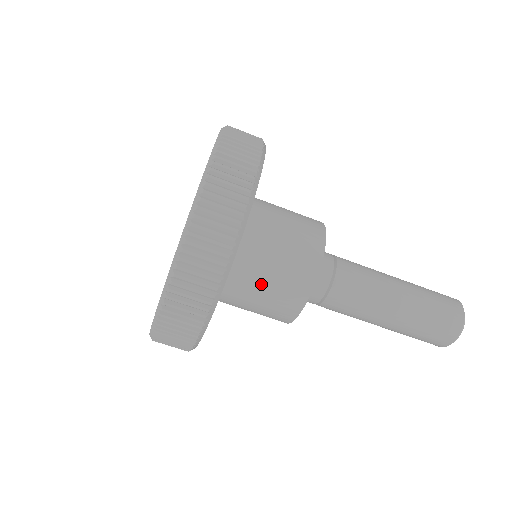
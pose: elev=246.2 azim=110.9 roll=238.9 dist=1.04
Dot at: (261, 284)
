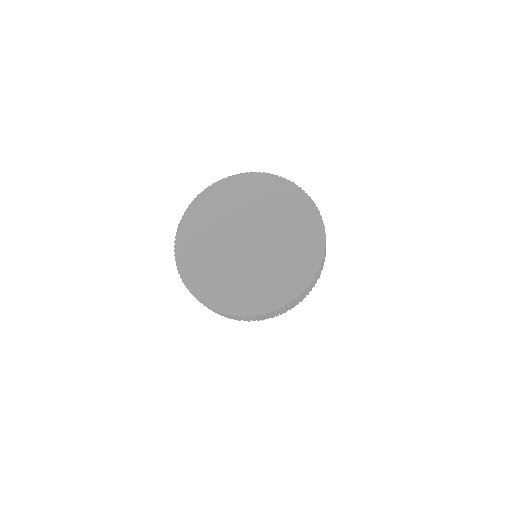
Dot at: occluded
